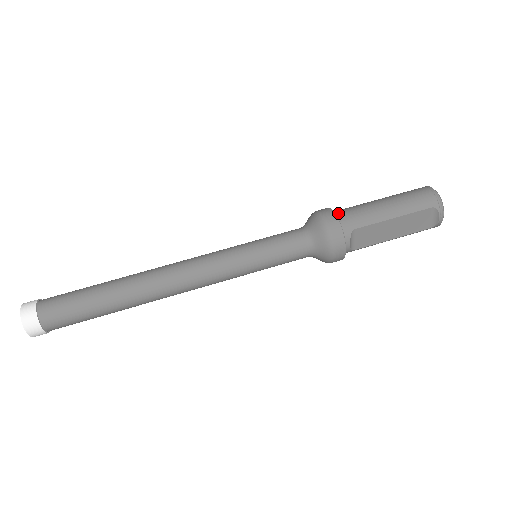
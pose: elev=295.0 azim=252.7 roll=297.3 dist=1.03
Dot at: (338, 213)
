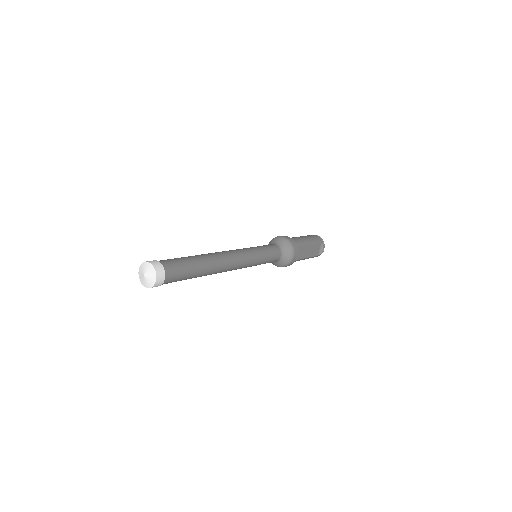
Dot at: occluded
